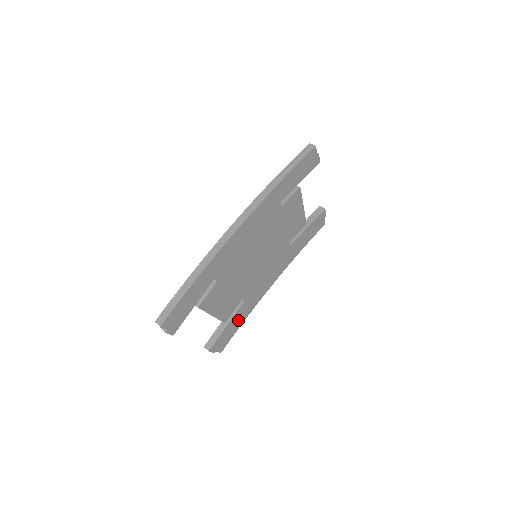
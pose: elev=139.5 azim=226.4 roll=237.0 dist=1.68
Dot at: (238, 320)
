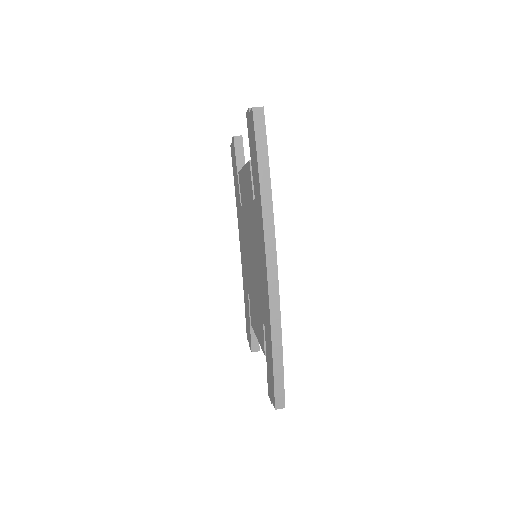
Dot at: occluded
